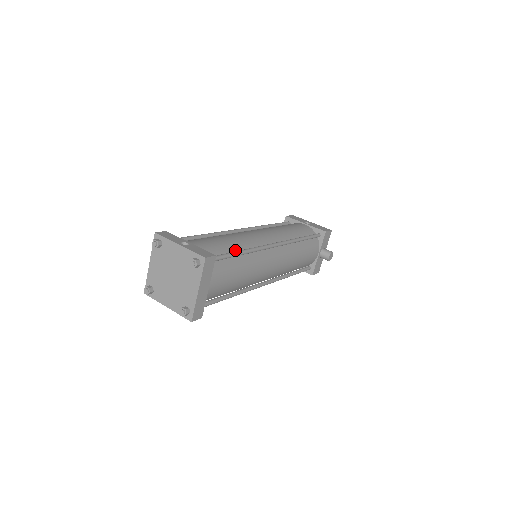
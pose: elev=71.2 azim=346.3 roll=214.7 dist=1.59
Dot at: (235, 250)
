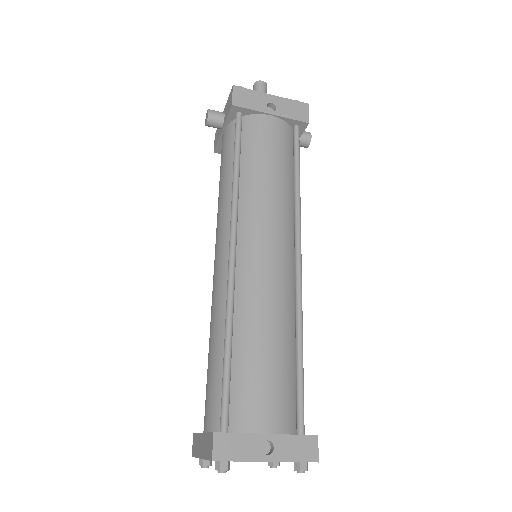
Dot at: (291, 352)
